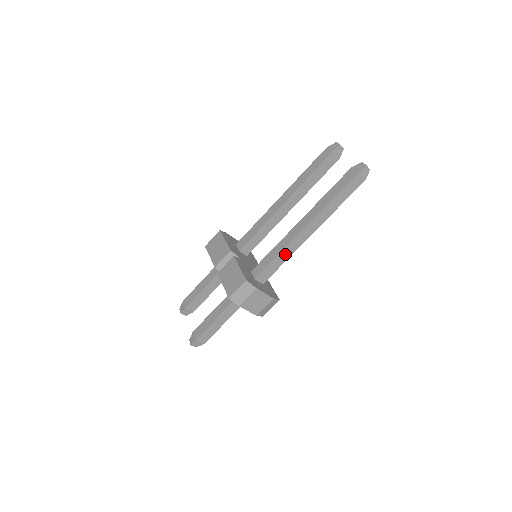
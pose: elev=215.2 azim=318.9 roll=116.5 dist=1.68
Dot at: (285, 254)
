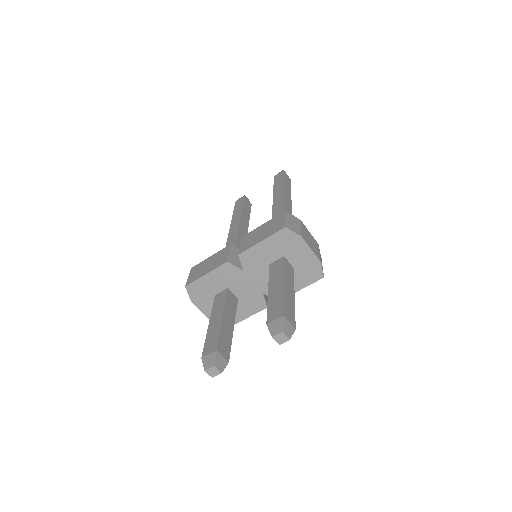
Dot at: occluded
